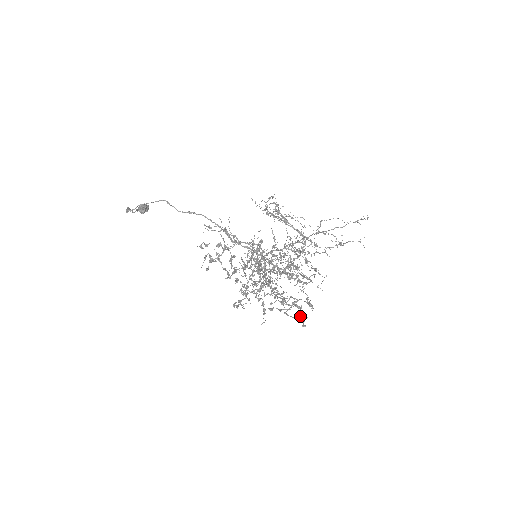
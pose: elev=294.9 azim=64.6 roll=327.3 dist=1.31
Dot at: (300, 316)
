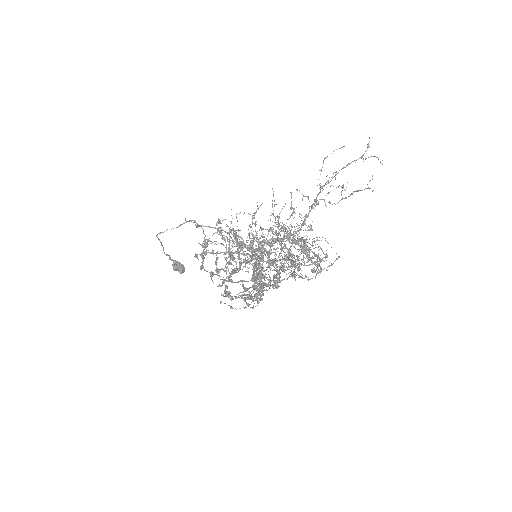
Dot at: (273, 276)
